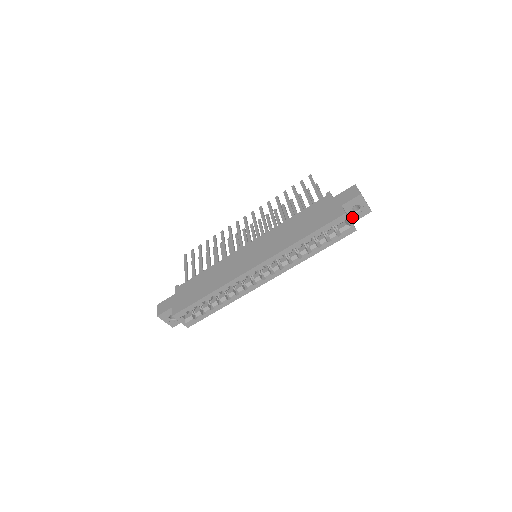
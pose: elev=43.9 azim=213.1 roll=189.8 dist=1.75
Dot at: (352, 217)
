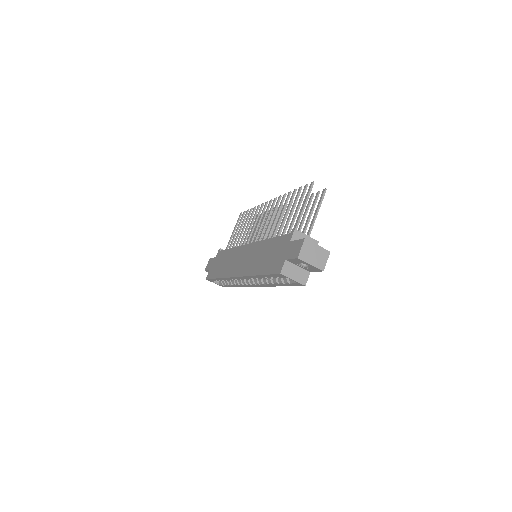
Dot at: (306, 269)
